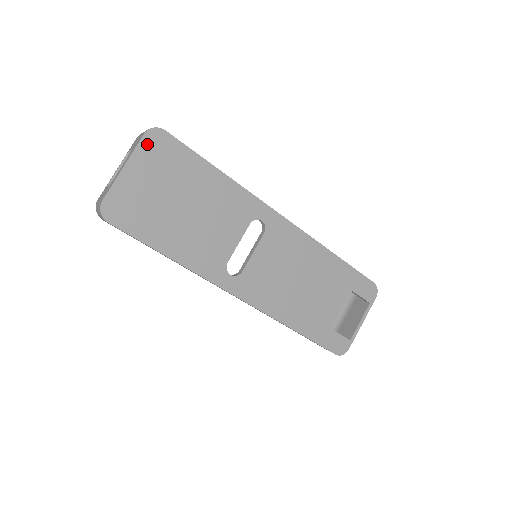
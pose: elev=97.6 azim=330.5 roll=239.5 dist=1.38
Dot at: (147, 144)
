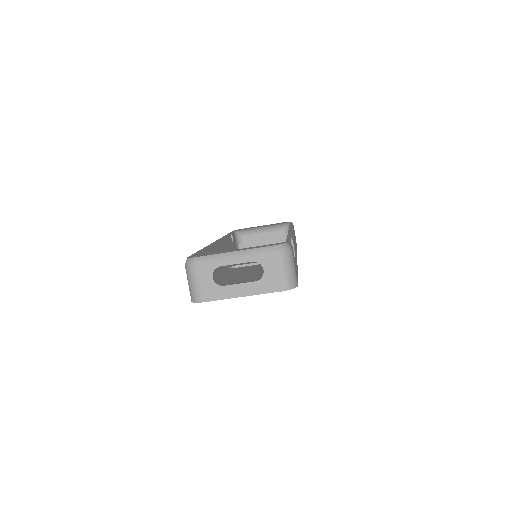
Dot at: (275, 290)
